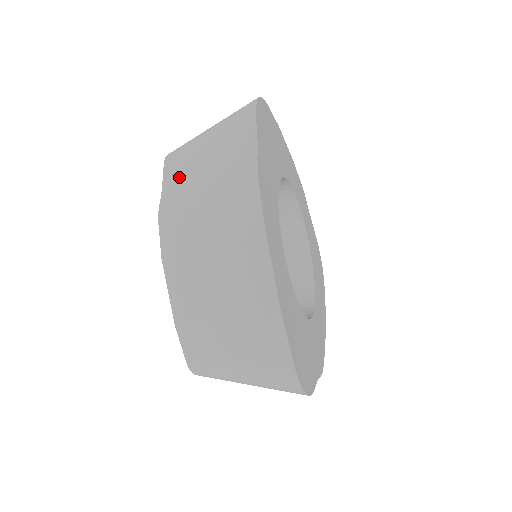
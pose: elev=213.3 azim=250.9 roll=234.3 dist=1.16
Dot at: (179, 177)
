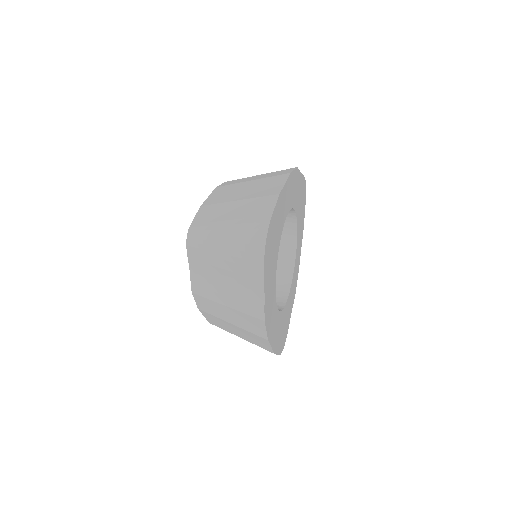
Dot at: (203, 273)
